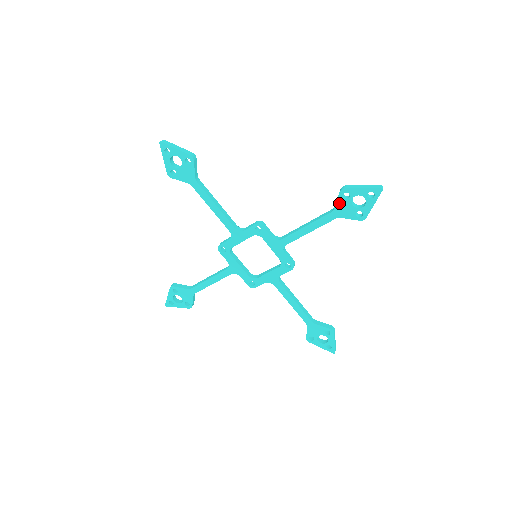
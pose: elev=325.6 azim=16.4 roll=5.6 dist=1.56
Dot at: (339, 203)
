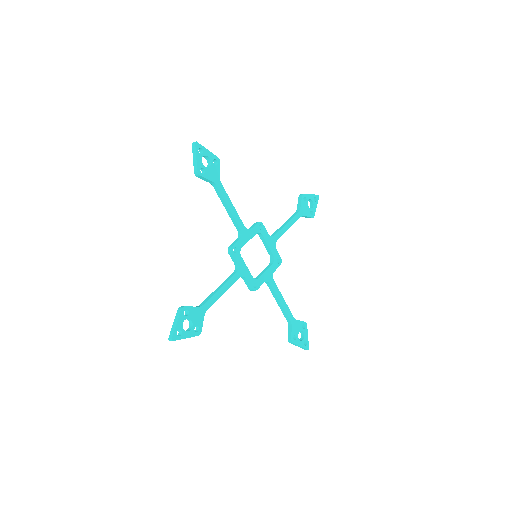
Dot at: (302, 204)
